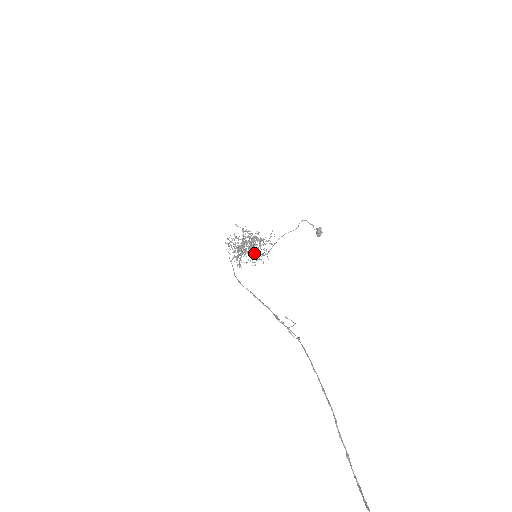
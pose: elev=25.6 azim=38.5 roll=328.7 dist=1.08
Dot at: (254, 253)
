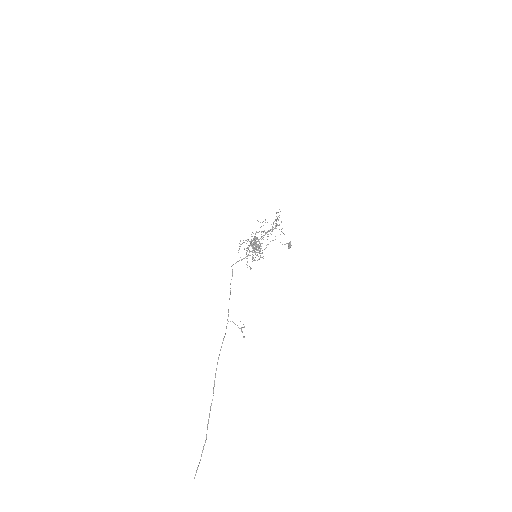
Dot at: occluded
